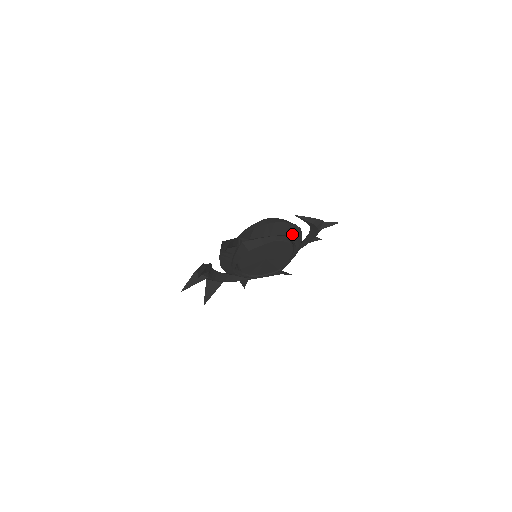
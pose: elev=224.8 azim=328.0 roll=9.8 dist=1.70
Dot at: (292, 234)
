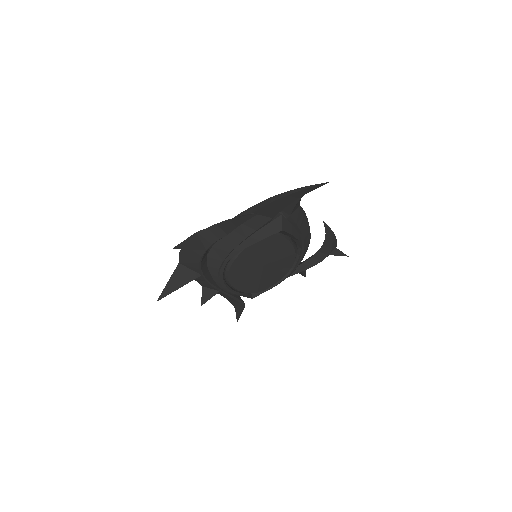
Dot at: (305, 246)
